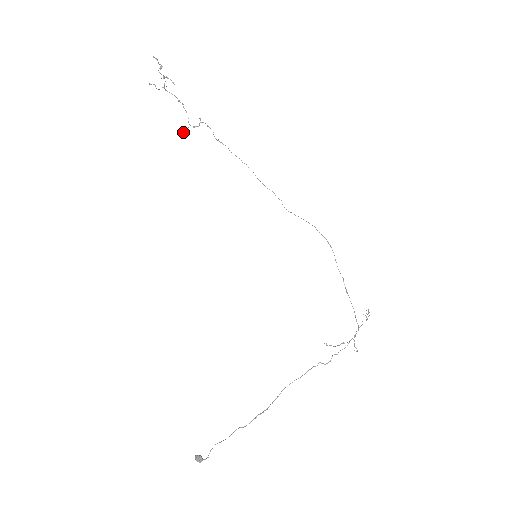
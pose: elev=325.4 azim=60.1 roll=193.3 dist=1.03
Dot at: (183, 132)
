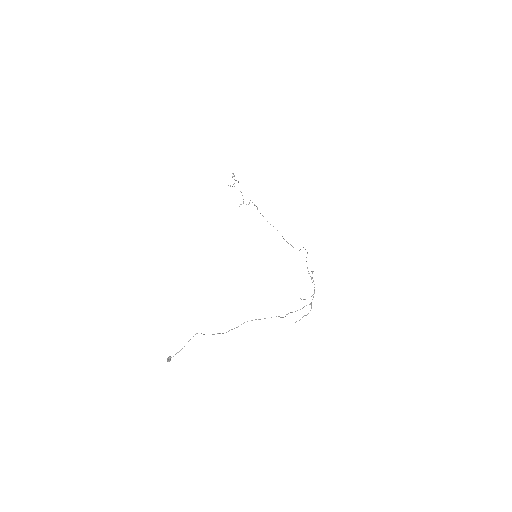
Dot at: occluded
